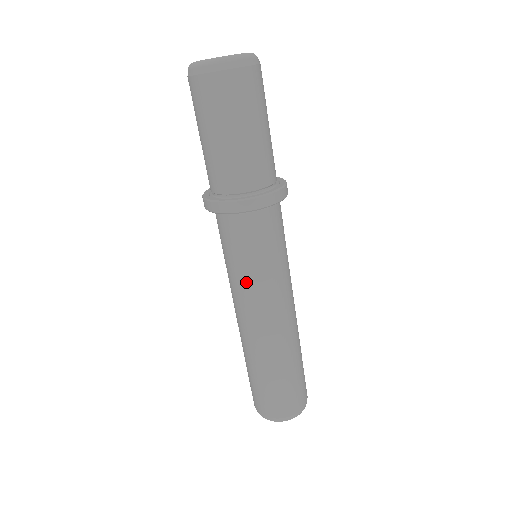
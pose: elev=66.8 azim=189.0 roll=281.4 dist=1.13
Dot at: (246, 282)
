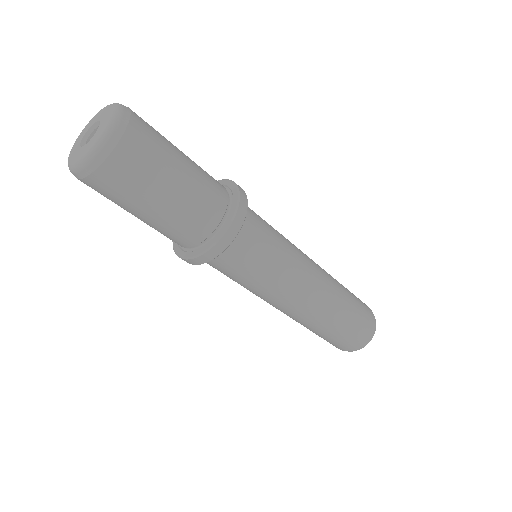
Dot at: (262, 290)
